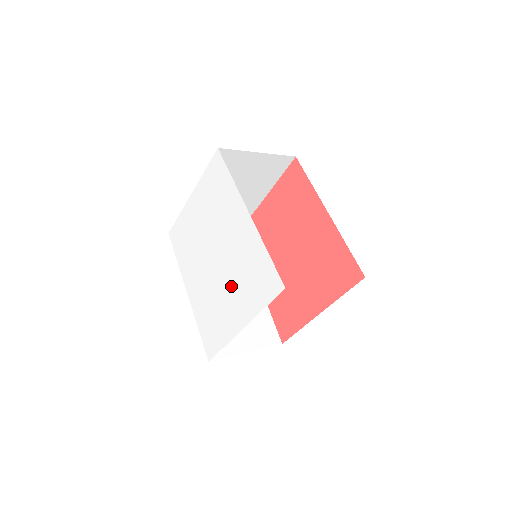
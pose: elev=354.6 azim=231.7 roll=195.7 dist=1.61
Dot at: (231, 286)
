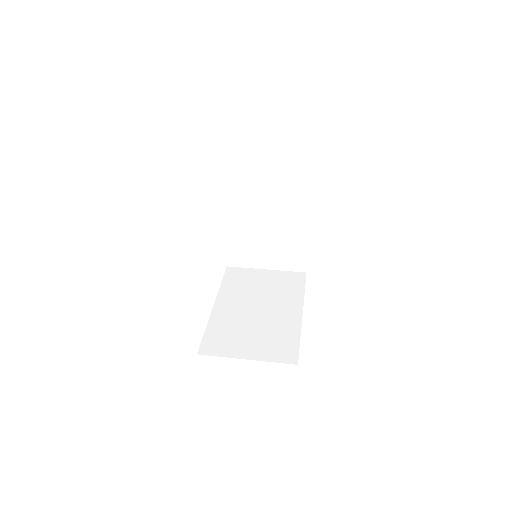
Dot at: occluded
